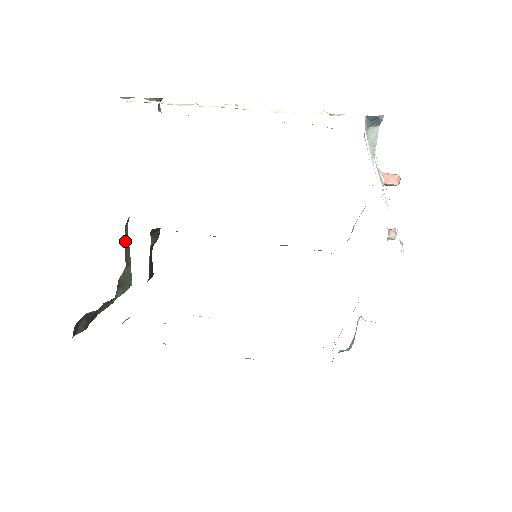
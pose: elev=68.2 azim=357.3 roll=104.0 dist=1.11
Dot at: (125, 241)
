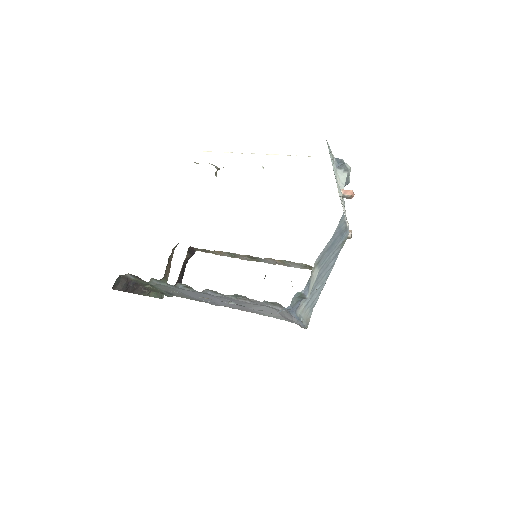
Dot at: (169, 260)
